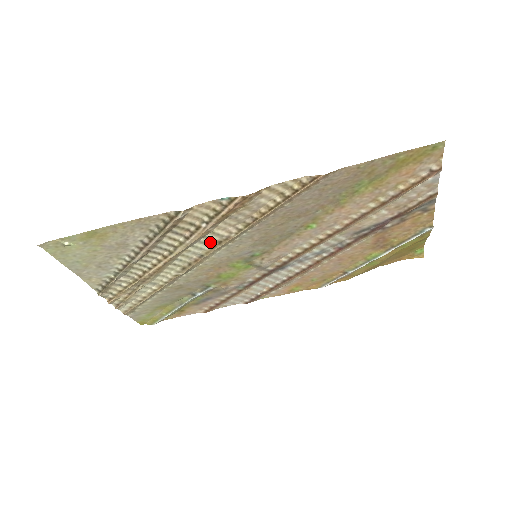
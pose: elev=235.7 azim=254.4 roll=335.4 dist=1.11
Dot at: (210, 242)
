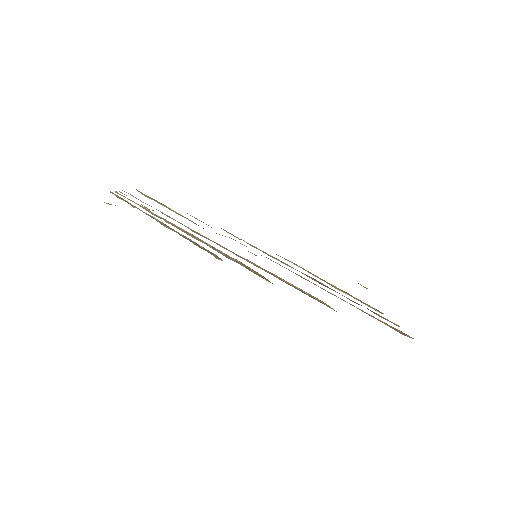
Dot at: (229, 250)
